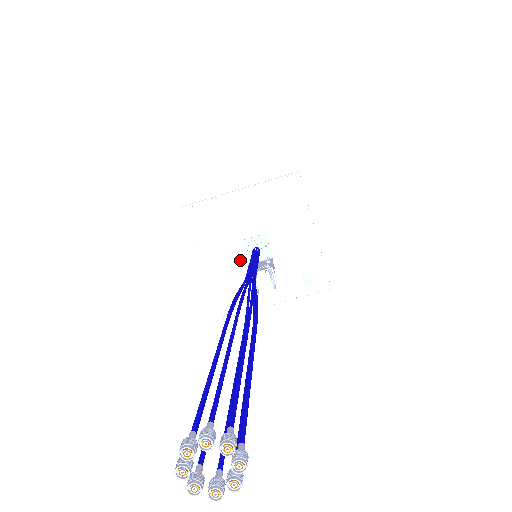
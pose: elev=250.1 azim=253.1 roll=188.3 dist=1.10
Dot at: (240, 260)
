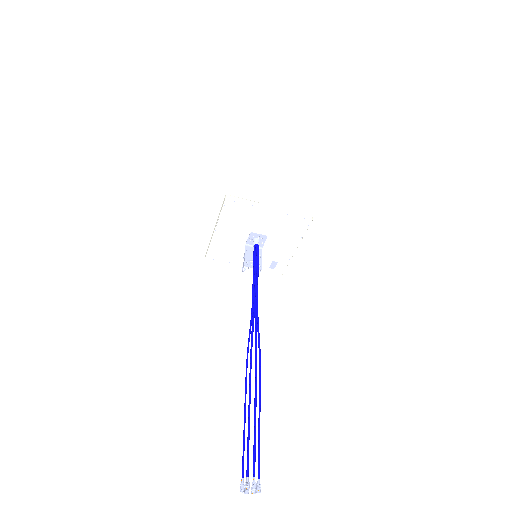
Dot at: (242, 240)
